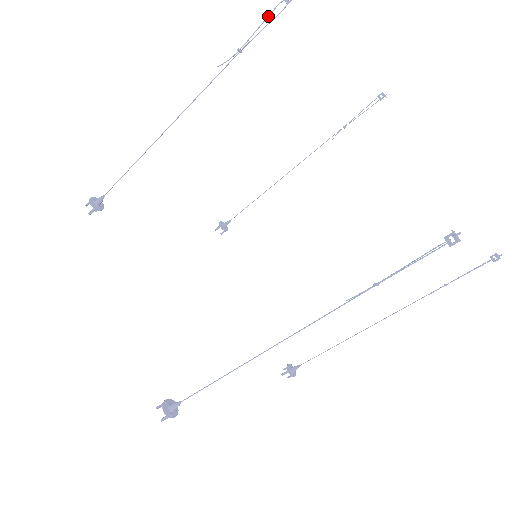
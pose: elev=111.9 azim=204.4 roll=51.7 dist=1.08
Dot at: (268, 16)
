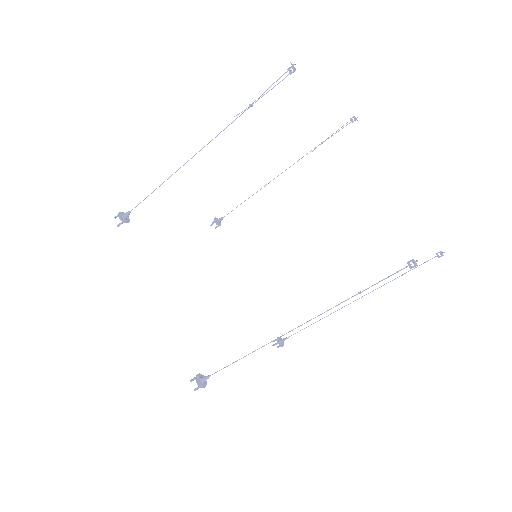
Dot at: occluded
